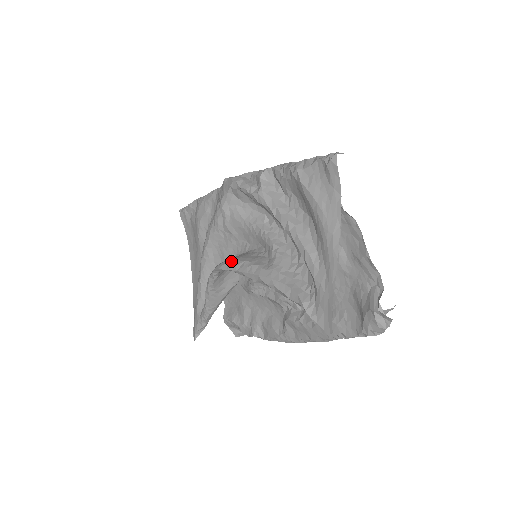
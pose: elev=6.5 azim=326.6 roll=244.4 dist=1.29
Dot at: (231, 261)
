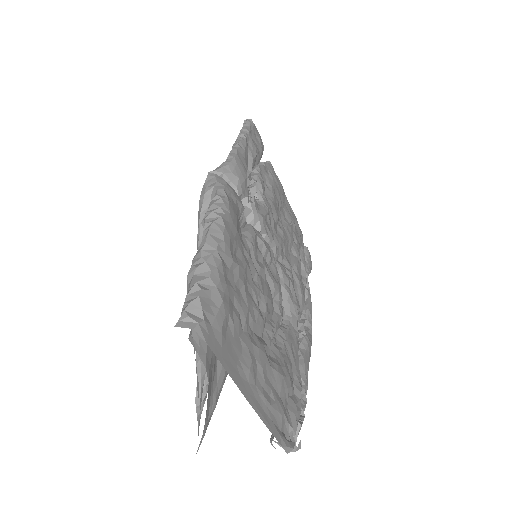
Dot at: occluded
